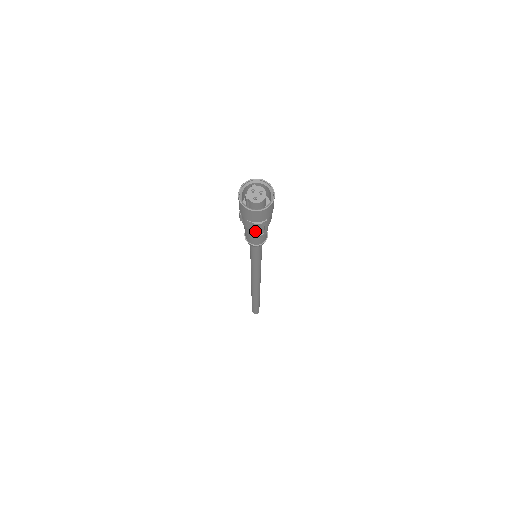
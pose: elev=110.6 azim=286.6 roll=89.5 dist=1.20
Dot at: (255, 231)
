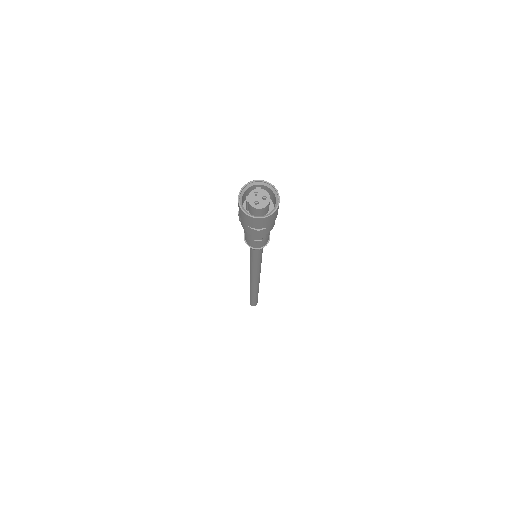
Dot at: (252, 236)
